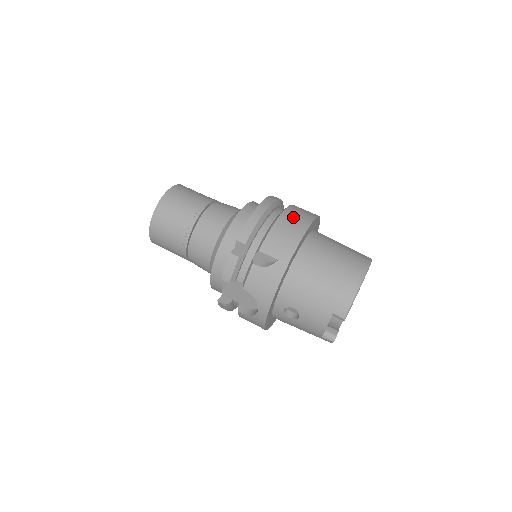
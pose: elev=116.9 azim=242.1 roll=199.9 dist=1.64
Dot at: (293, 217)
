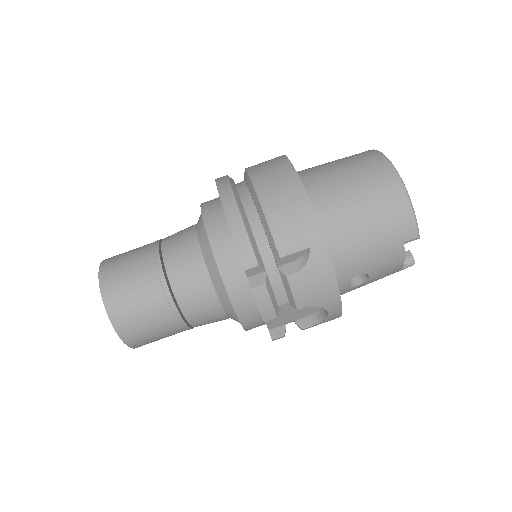
Dot at: (272, 185)
